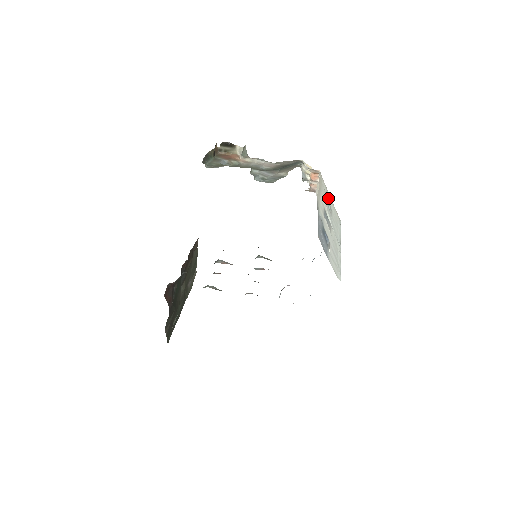
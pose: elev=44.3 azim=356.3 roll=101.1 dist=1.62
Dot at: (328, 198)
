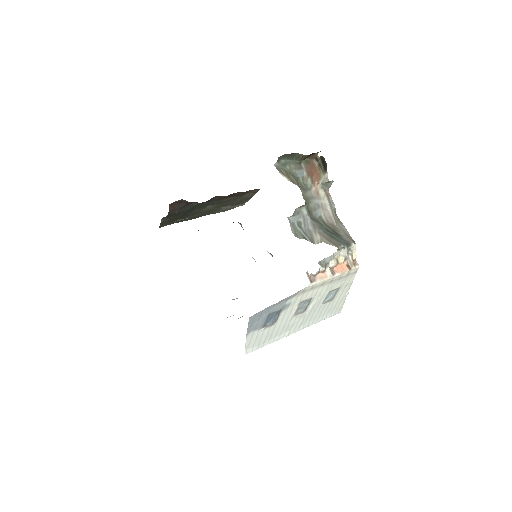
Dot at: (342, 290)
